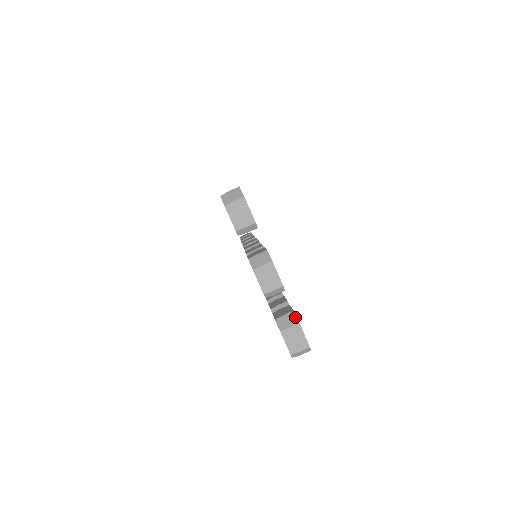
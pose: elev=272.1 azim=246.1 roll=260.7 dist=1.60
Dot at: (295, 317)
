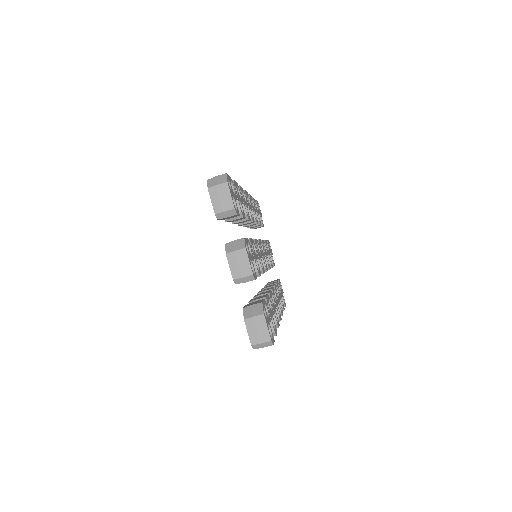
Dot at: (261, 308)
